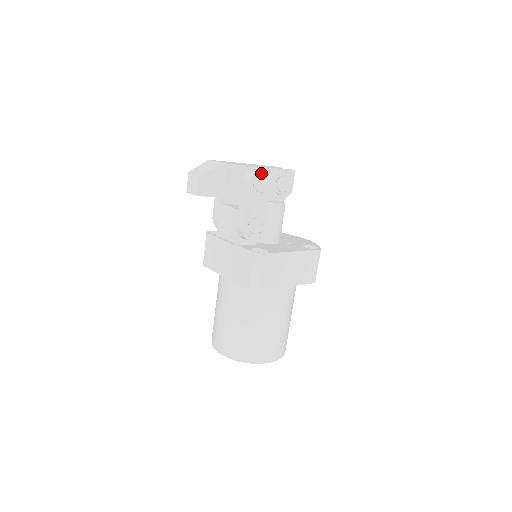
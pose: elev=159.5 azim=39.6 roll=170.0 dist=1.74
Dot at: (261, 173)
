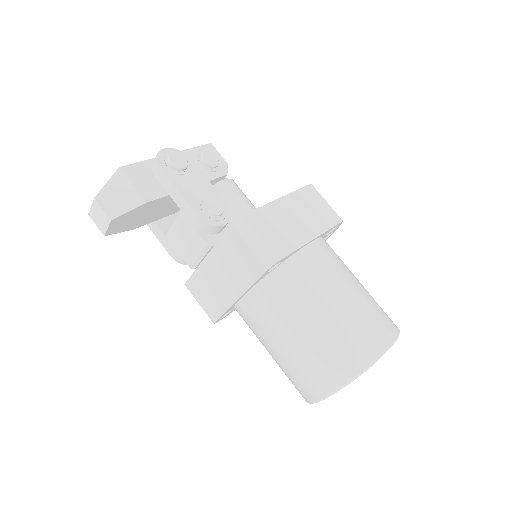
Dot at: (166, 153)
